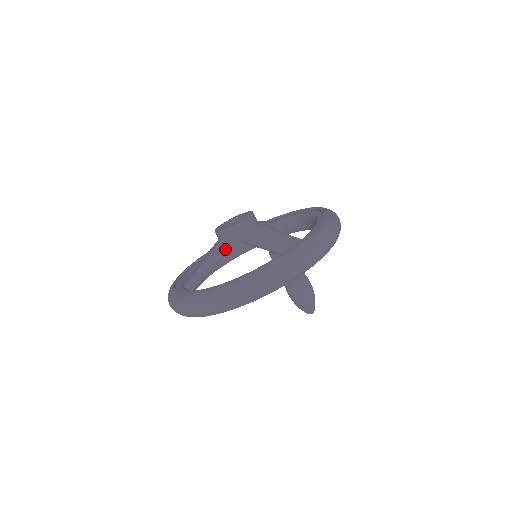
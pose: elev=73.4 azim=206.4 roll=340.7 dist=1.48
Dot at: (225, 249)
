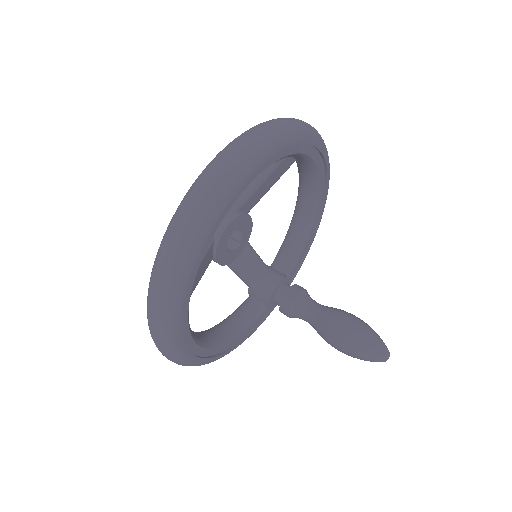
Dot at: occluded
